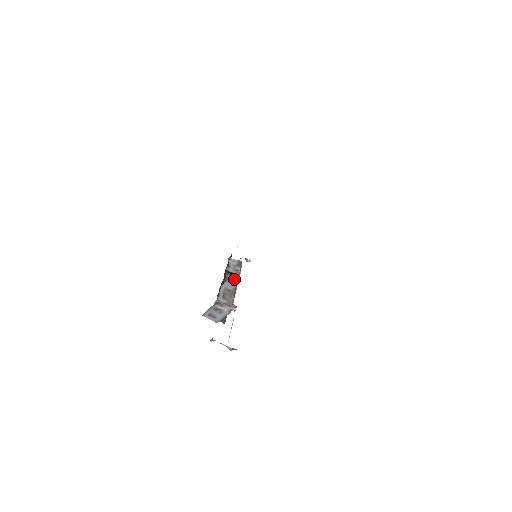
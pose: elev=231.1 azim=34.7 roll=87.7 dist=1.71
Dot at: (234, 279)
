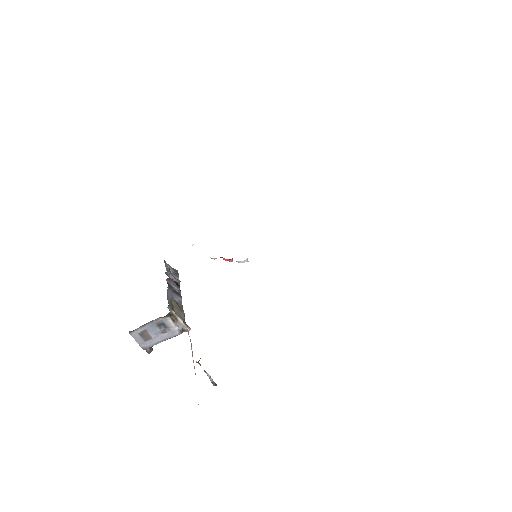
Dot at: (177, 289)
